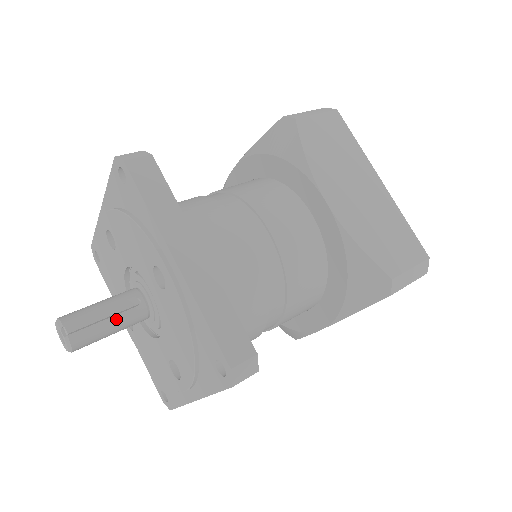
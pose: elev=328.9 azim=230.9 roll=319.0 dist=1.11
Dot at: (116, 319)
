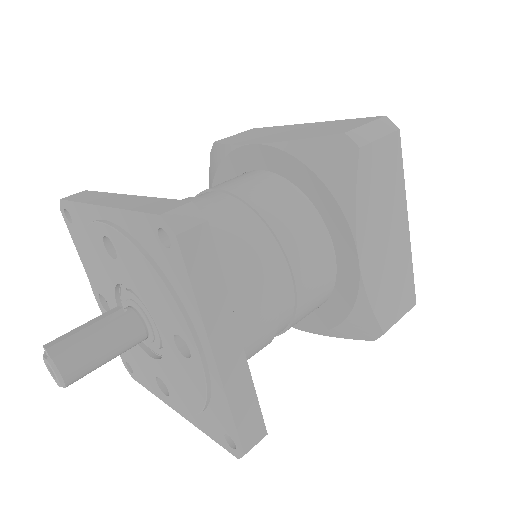
Dot at: (102, 329)
